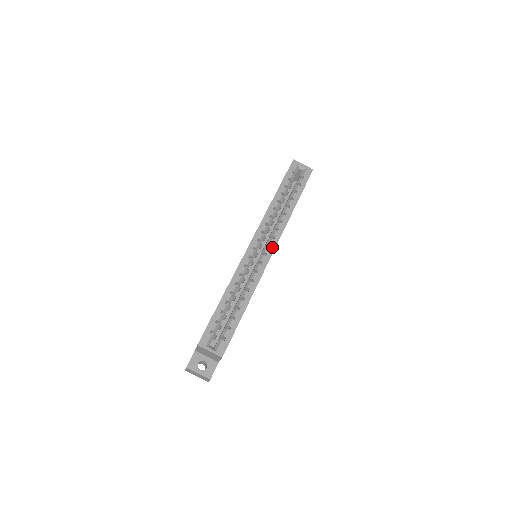
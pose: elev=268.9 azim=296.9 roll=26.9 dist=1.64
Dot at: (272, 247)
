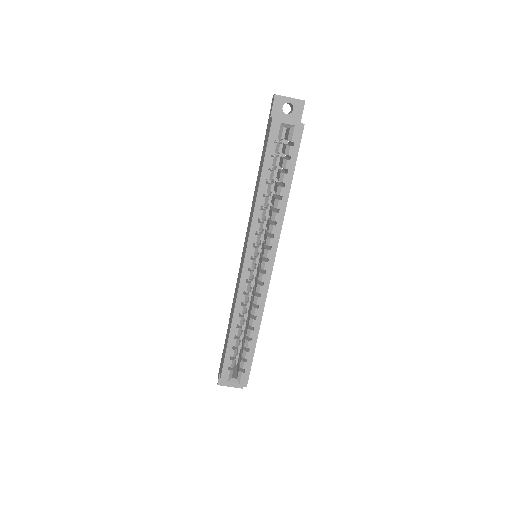
Dot at: (270, 261)
